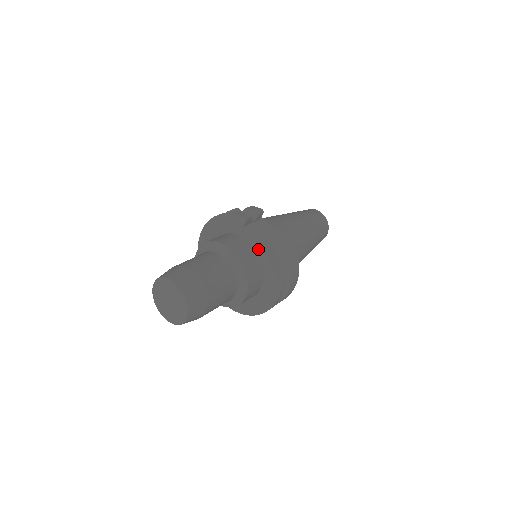
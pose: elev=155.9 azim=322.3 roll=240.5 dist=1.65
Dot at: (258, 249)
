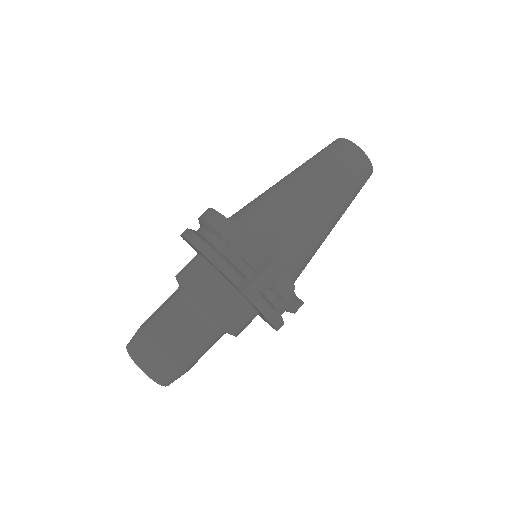
Dot at: (262, 316)
